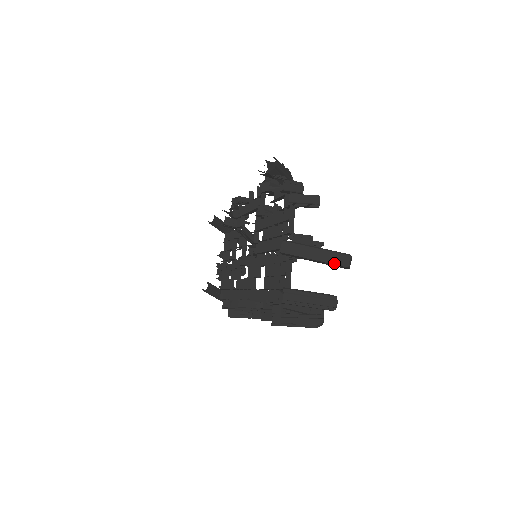
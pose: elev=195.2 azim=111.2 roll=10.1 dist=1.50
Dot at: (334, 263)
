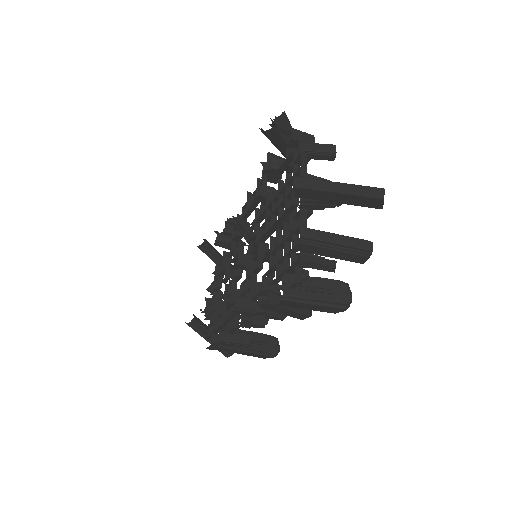
Dot at: (364, 195)
